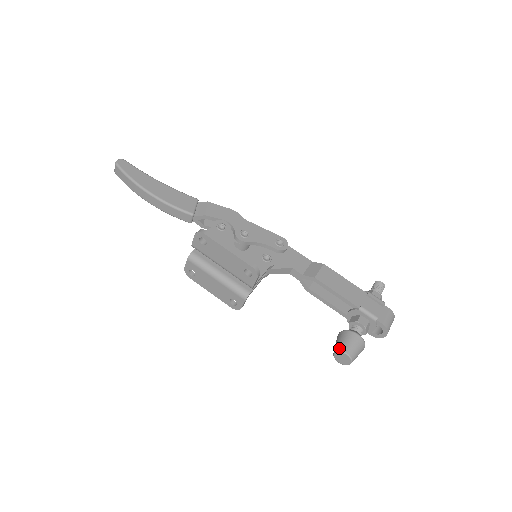
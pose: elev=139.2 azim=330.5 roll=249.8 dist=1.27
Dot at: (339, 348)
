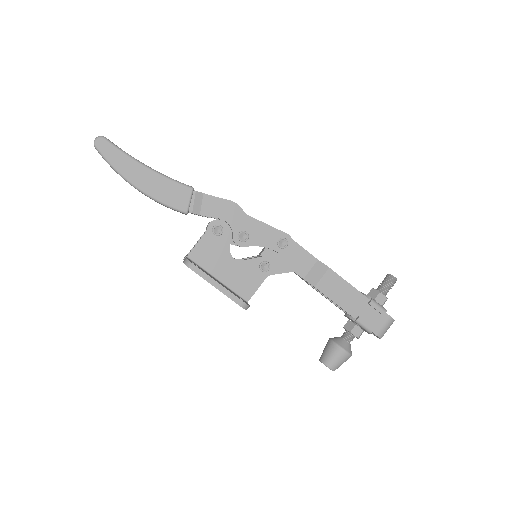
Dot at: (324, 361)
